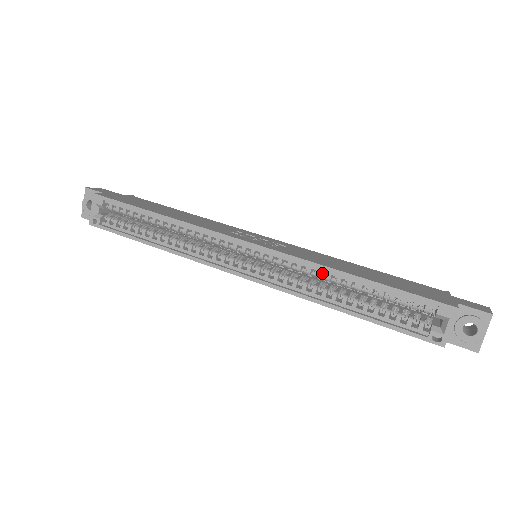
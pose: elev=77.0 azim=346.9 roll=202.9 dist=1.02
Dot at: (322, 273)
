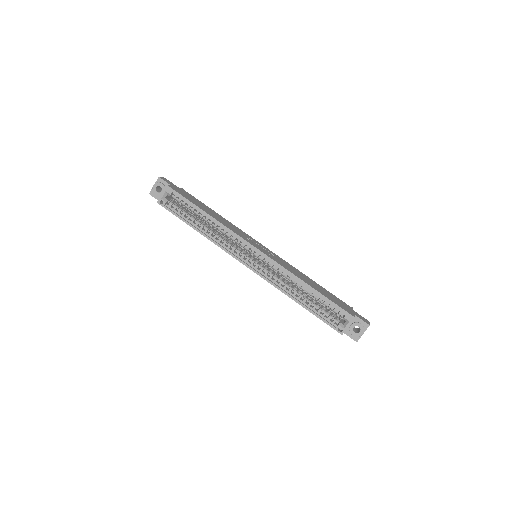
Dot at: occluded
